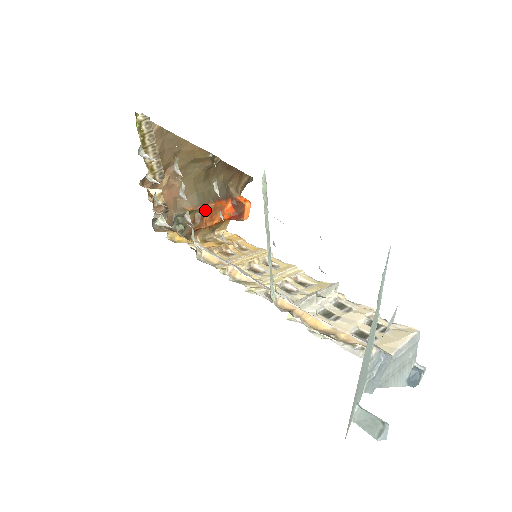
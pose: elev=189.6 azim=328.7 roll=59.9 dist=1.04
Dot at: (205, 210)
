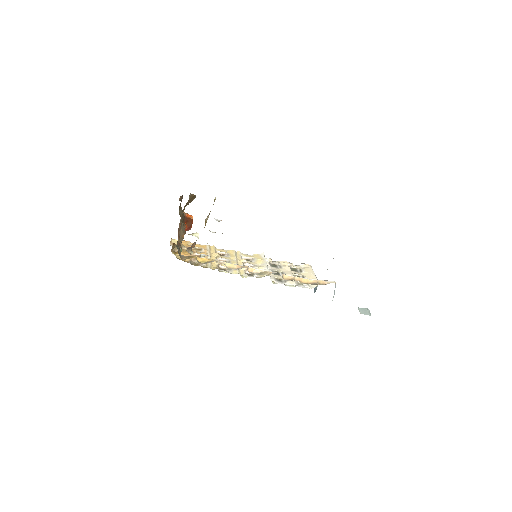
Dot at: occluded
